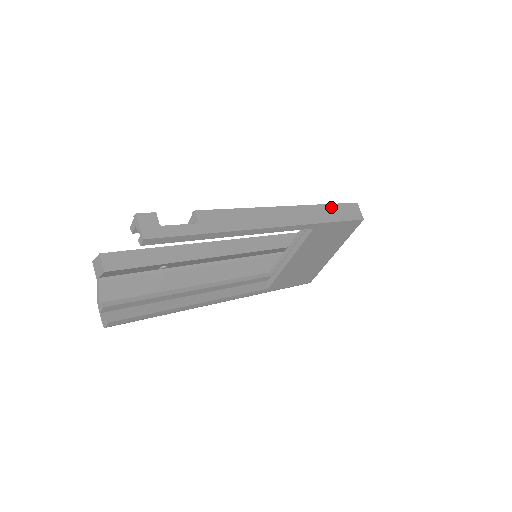
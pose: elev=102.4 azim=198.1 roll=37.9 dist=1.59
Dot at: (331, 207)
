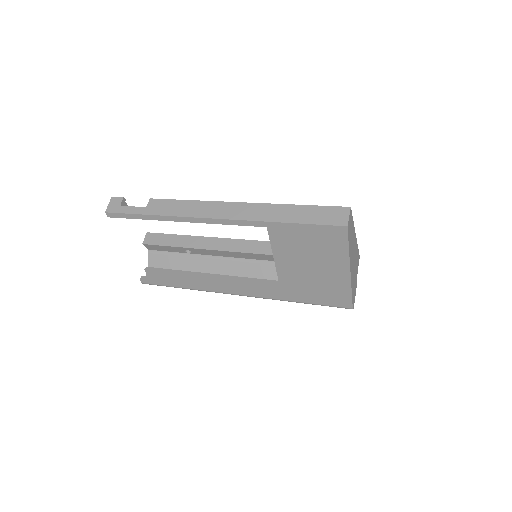
Dot at: (300, 208)
